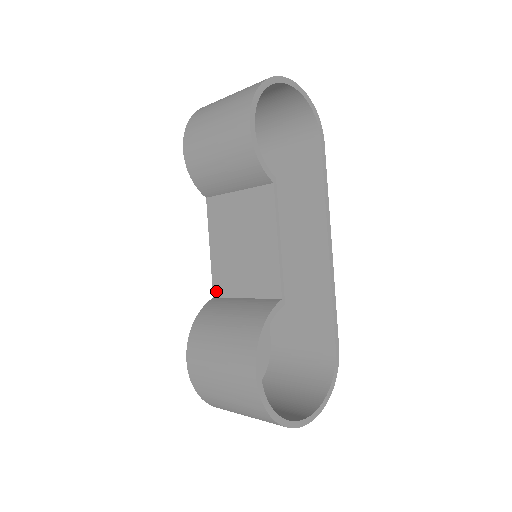
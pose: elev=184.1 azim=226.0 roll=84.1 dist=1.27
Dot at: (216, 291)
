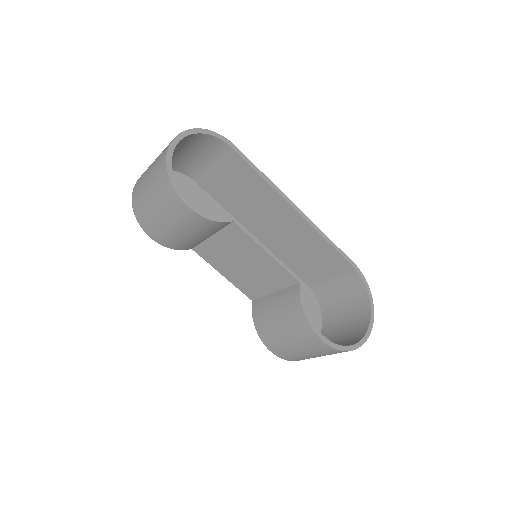
Dot at: (251, 297)
